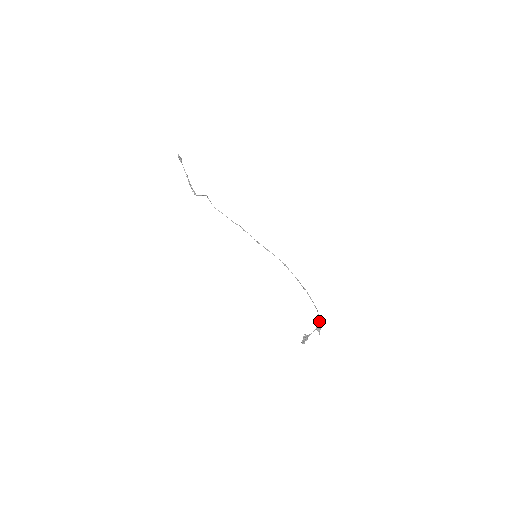
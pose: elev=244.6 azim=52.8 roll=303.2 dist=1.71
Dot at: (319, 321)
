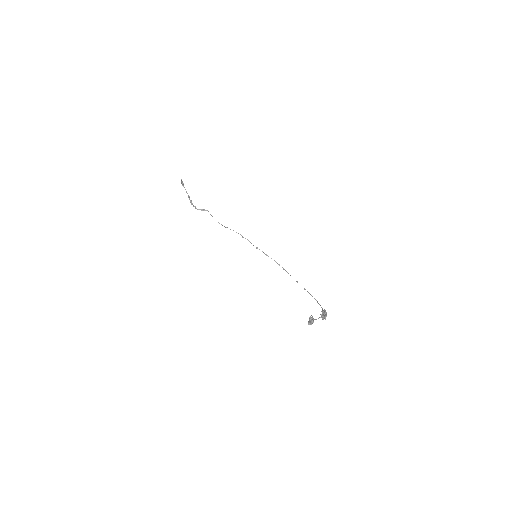
Dot at: occluded
